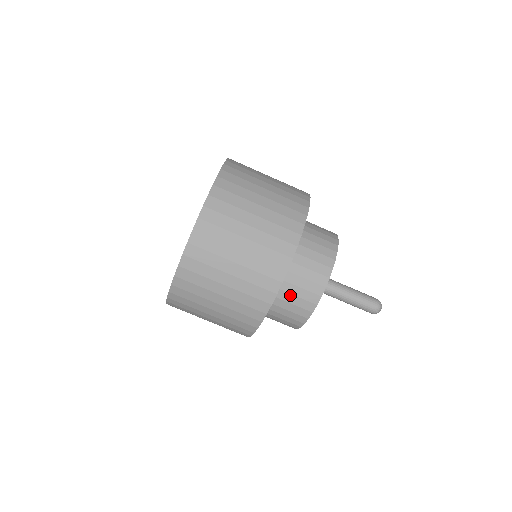
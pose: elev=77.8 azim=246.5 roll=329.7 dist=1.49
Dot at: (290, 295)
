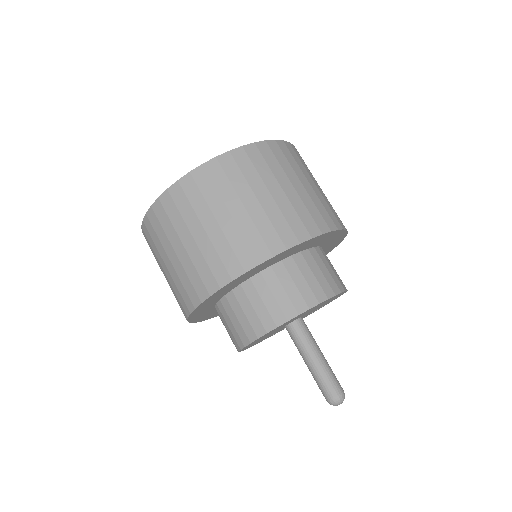
Dot at: (258, 297)
